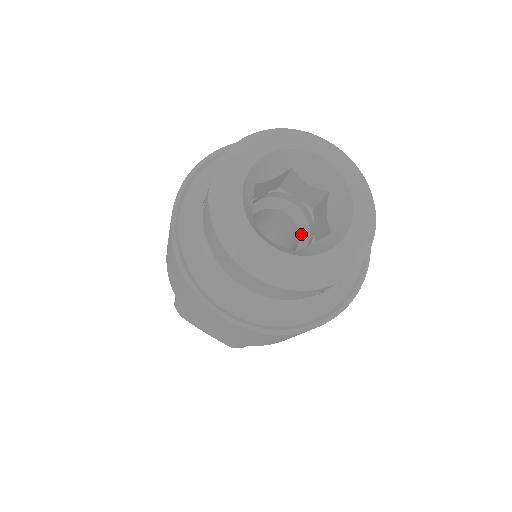
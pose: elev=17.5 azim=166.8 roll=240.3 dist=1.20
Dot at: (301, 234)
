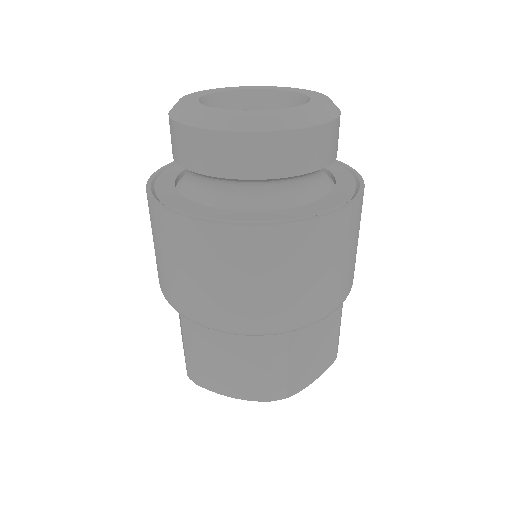
Dot at: occluded
